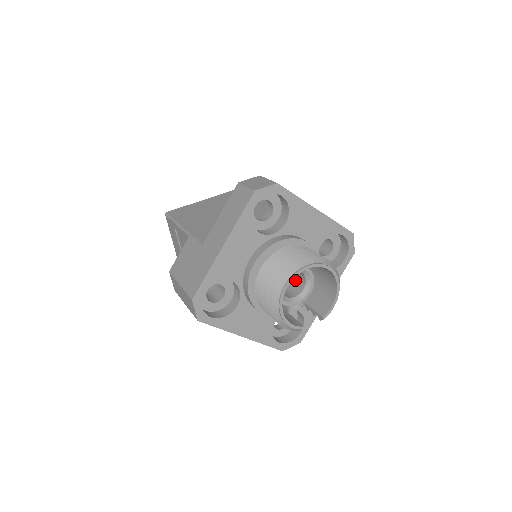
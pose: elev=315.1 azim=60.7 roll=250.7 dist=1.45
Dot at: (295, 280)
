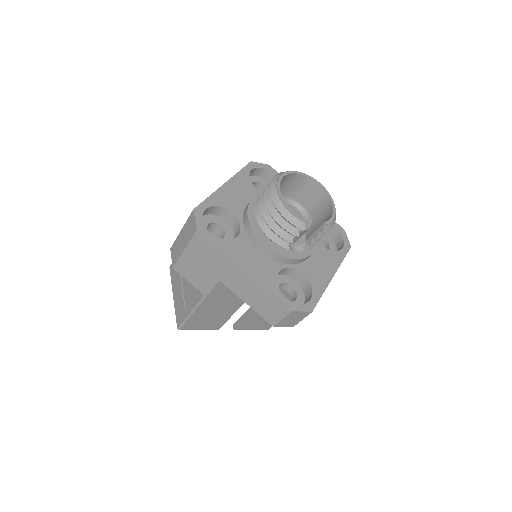
Dot at: occluded
